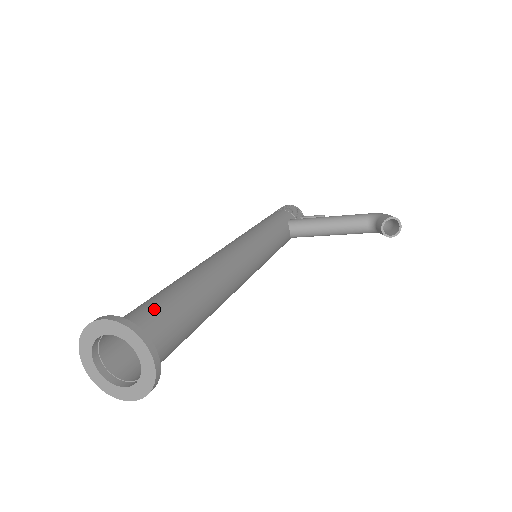
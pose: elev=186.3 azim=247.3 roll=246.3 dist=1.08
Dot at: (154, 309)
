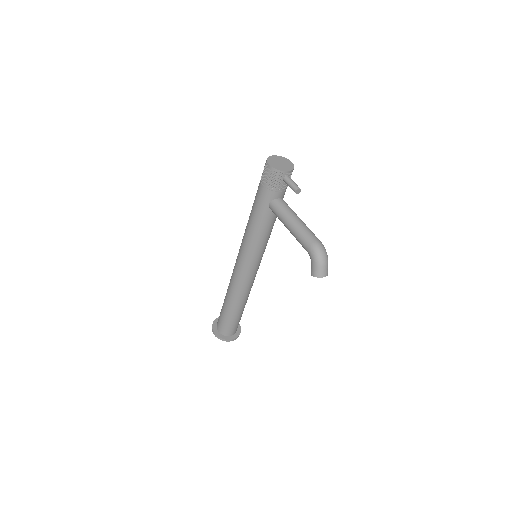
Dot at: (224, 323)
